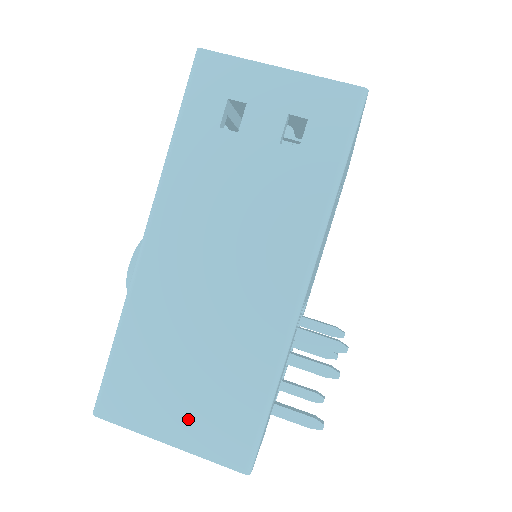
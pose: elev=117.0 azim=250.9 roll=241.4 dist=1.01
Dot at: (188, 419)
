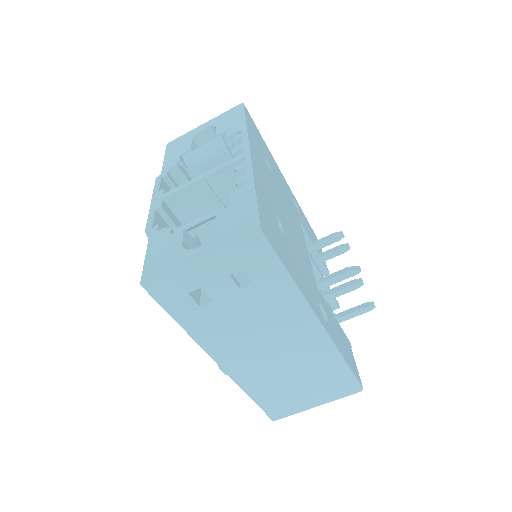
Dot at: (316, 396)
